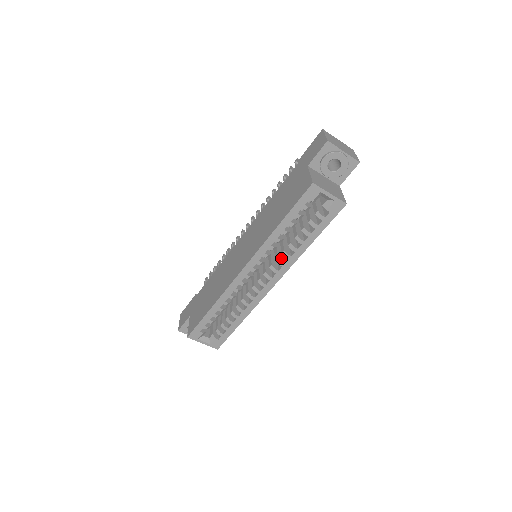
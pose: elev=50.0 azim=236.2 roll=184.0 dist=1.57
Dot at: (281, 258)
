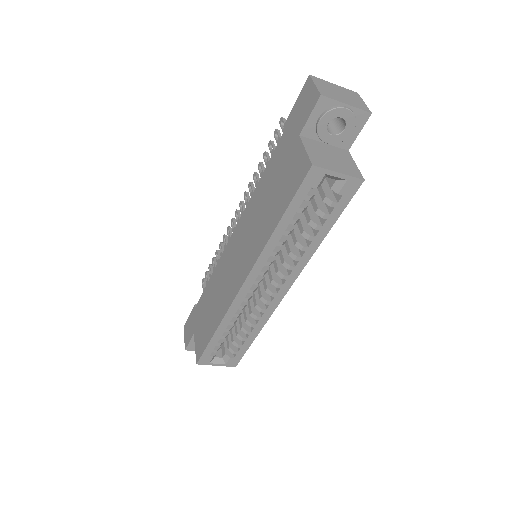
Dot at: (288, 260)
